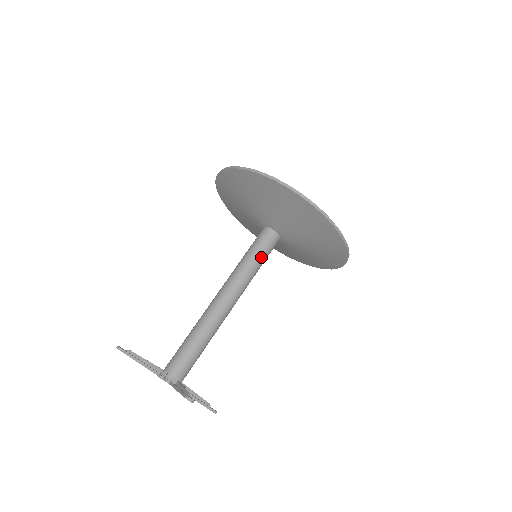
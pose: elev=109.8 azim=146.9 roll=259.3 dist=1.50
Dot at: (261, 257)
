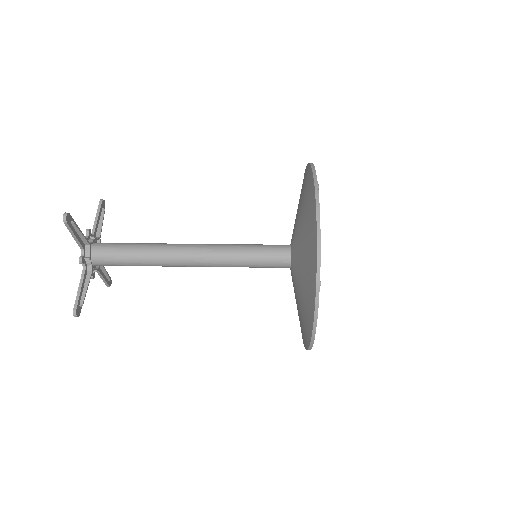
Dot at: (255, 251)
